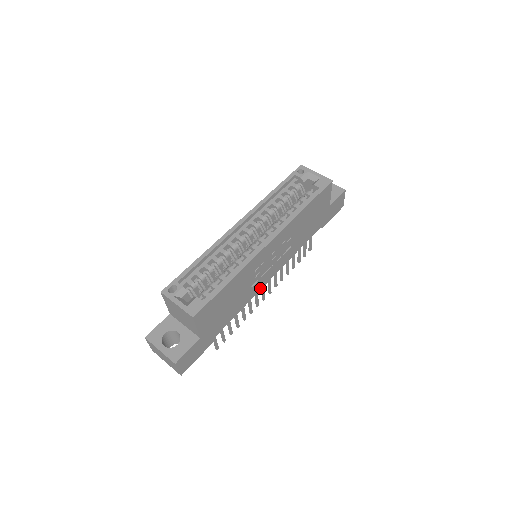
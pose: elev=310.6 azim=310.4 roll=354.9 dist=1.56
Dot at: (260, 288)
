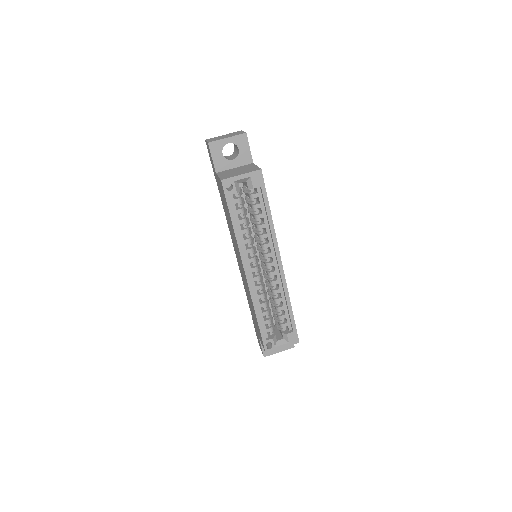
Dot at: occluded
